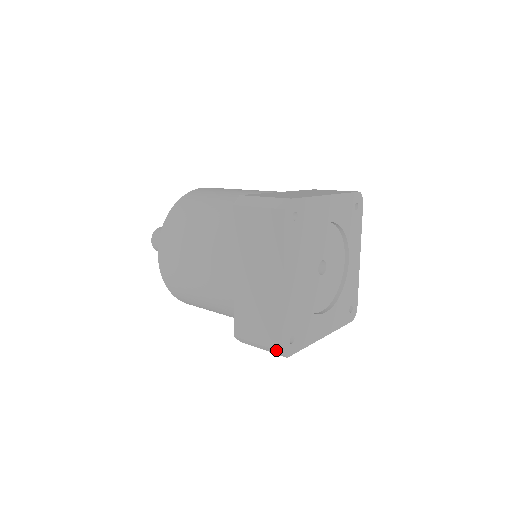
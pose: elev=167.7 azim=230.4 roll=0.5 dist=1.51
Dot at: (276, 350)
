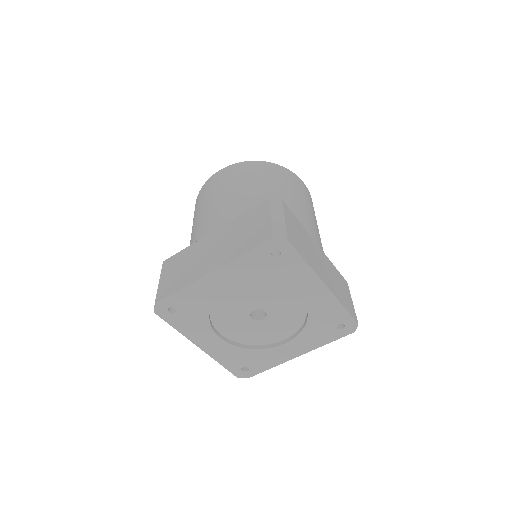
Dot at: occluded
